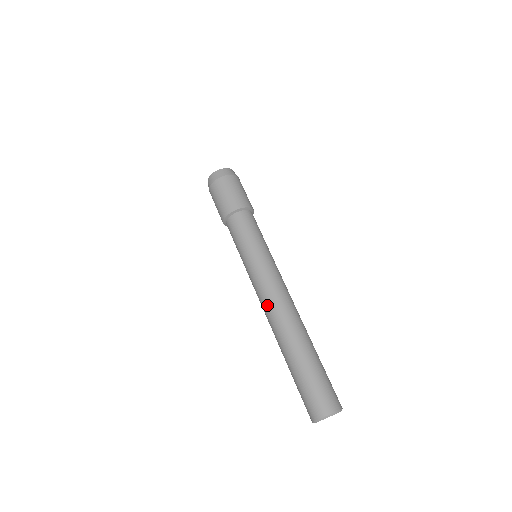
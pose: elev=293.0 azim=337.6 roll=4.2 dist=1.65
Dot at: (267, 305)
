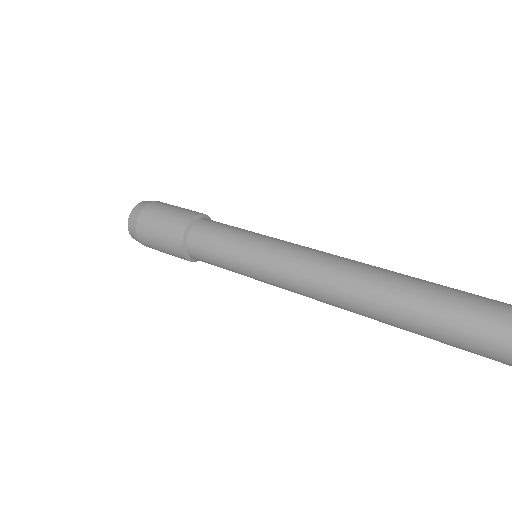
Dot at: (333, 262)
